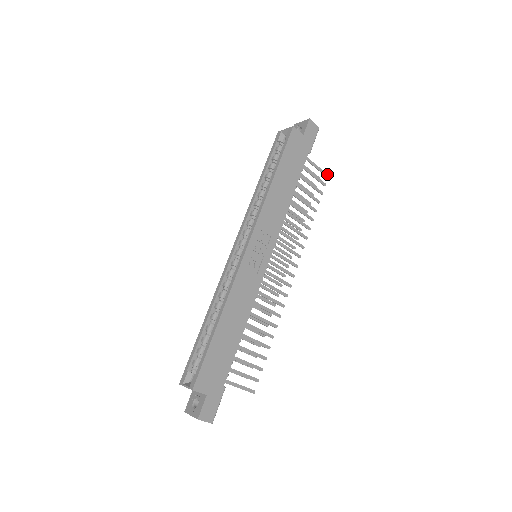
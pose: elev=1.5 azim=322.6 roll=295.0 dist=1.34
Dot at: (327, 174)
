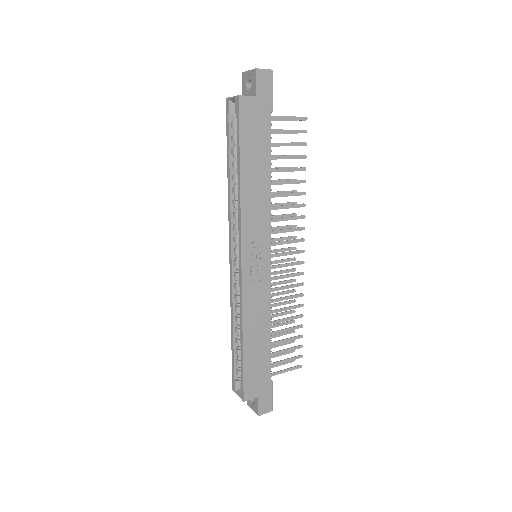
Dot at: (304, 117)
